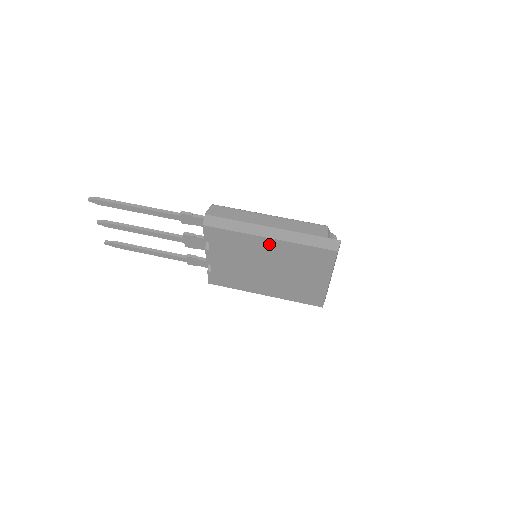
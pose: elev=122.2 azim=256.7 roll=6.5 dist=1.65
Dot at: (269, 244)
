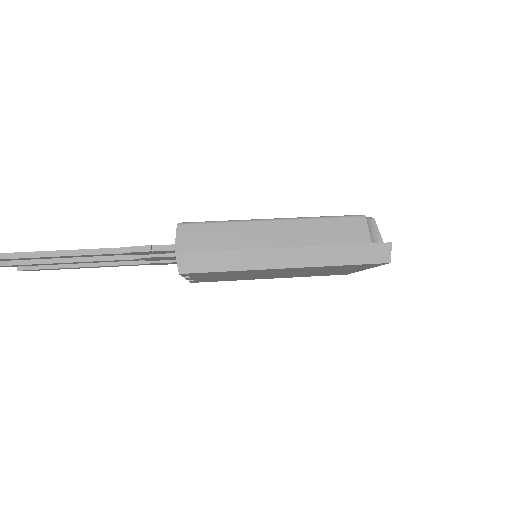
Dot at: (285, 269)
